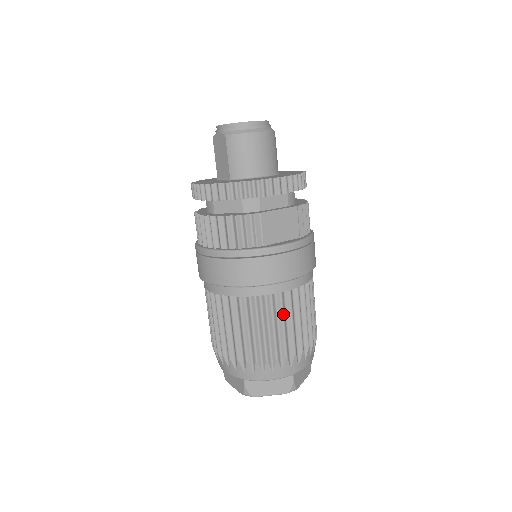
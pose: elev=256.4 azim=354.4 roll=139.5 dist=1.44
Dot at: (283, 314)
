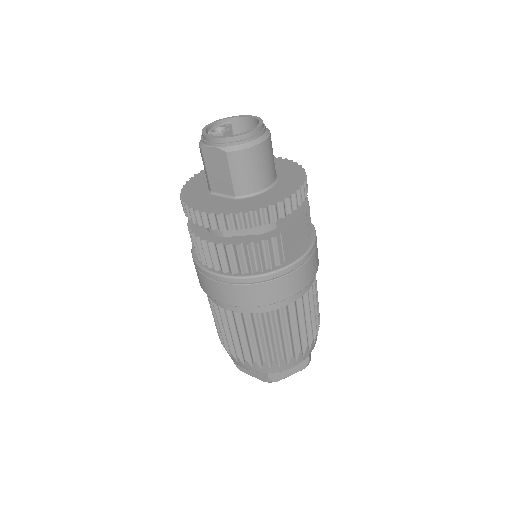
Dot at: (304, 313)
